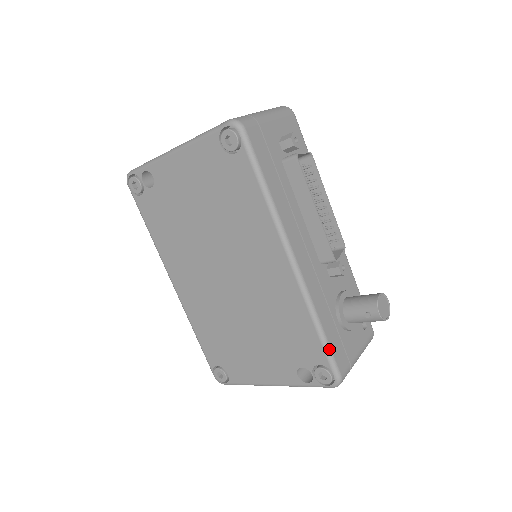
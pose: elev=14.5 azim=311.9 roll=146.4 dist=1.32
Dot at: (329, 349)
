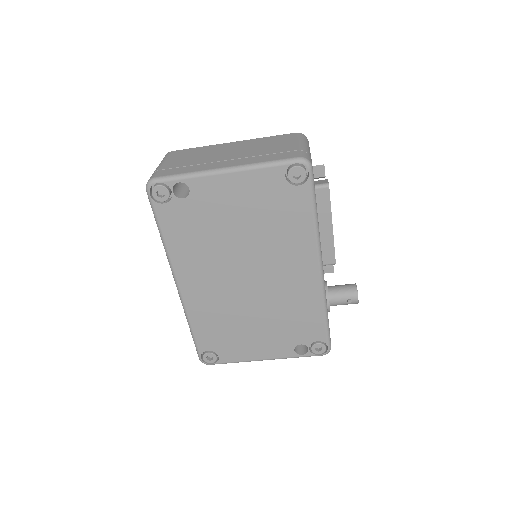
Dot at: (329, 330)
